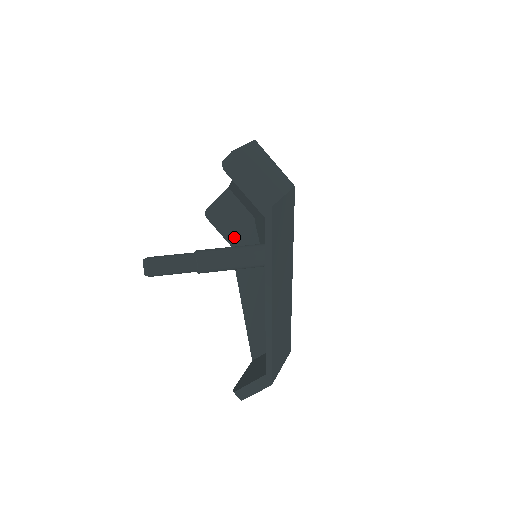
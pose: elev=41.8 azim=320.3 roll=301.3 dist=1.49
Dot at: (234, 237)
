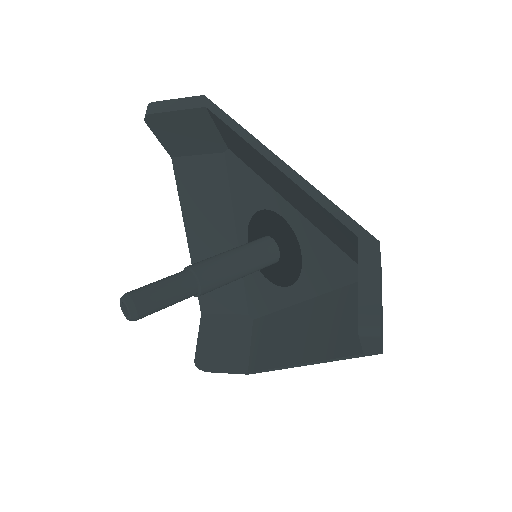
Dot at: (182, 152)
